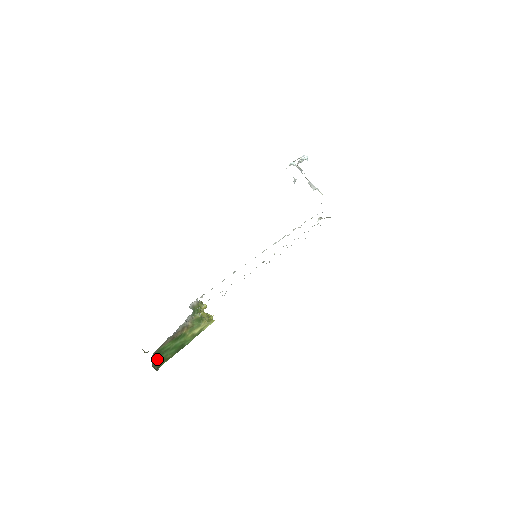
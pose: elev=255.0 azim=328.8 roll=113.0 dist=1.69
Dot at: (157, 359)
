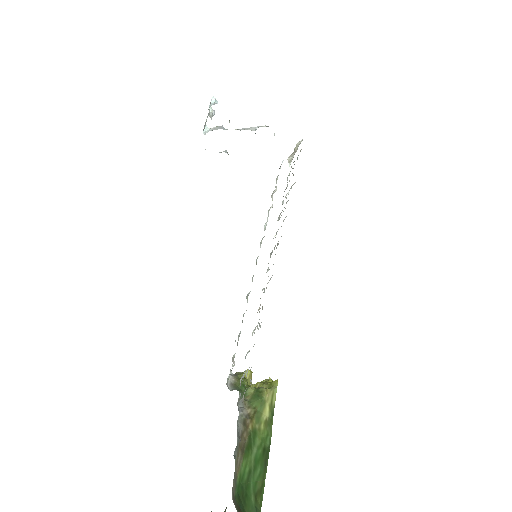
Dot at: (246, 504)
